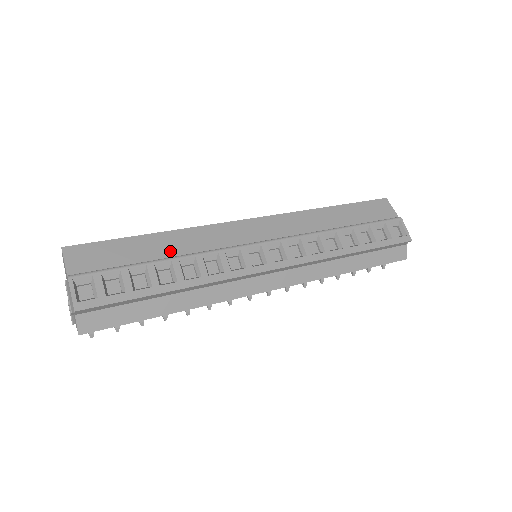
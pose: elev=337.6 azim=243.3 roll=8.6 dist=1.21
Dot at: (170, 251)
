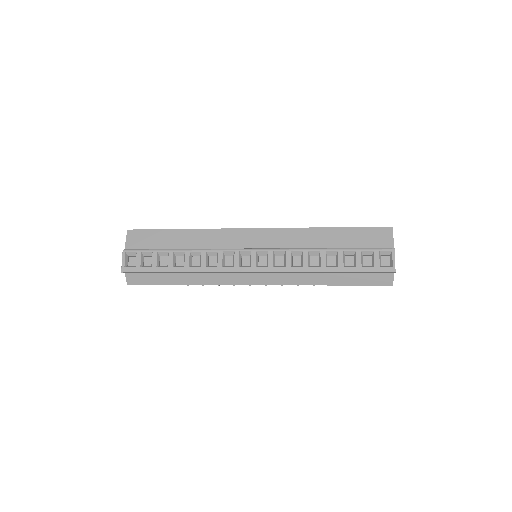
Dot at: (188, 244)
